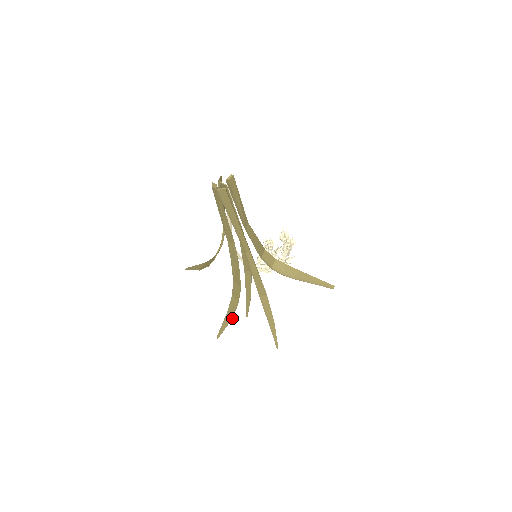
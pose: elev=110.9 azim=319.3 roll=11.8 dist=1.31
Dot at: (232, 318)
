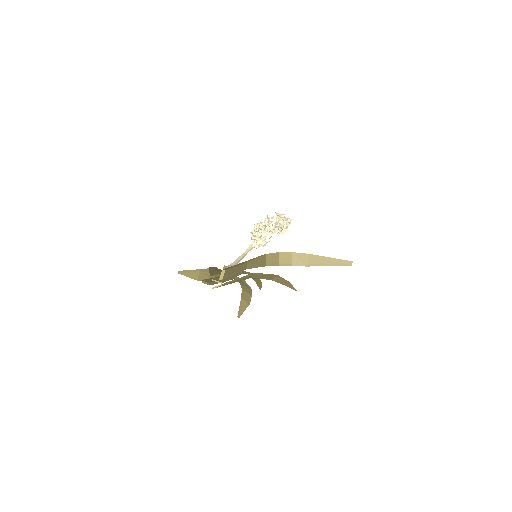
Dot at: (249, 304)
